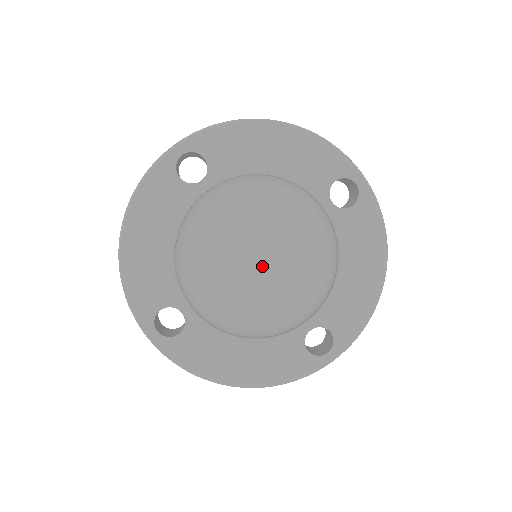
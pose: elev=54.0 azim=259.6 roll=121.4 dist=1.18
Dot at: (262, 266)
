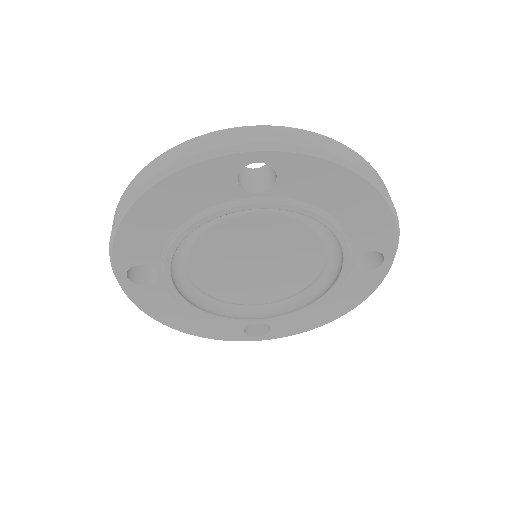
Dot at: (268, 264)
